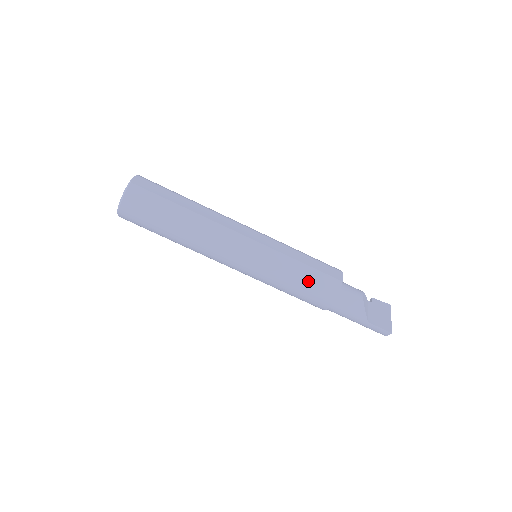
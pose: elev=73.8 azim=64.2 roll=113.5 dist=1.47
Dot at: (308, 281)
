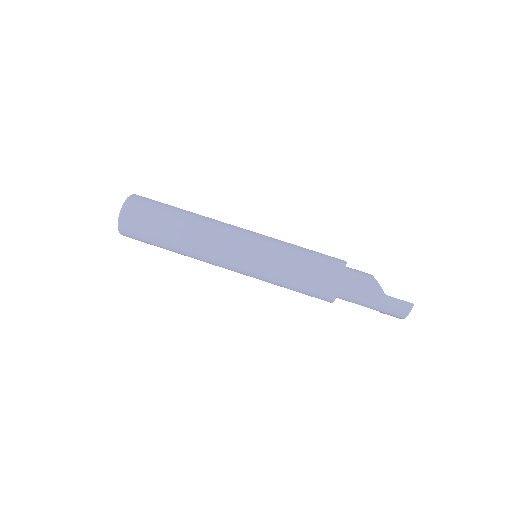
Dot at: (313, 258)
